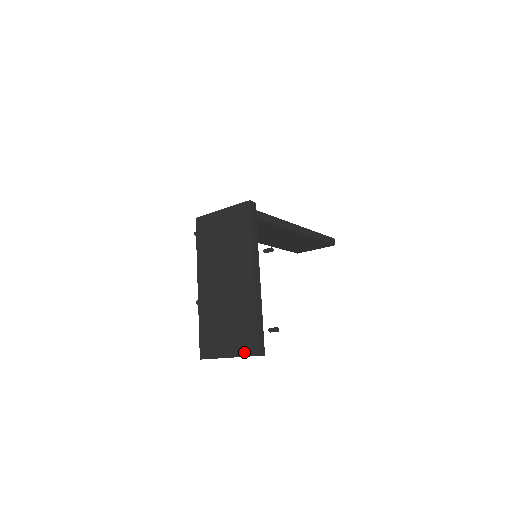
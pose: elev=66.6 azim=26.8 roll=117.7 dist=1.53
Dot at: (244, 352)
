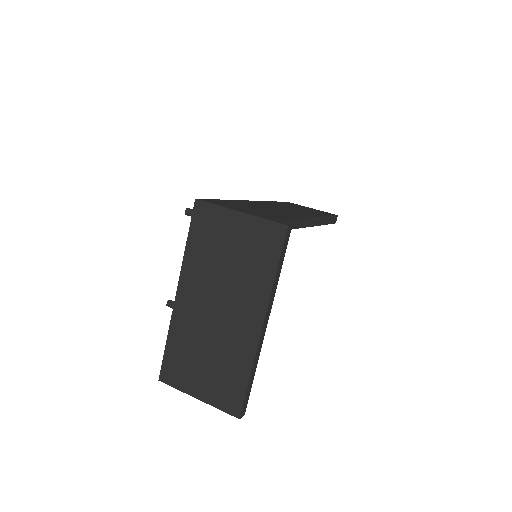
Dot at: (221, 405)
